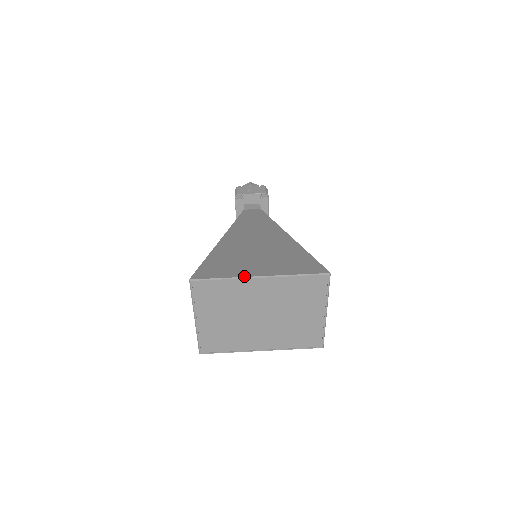
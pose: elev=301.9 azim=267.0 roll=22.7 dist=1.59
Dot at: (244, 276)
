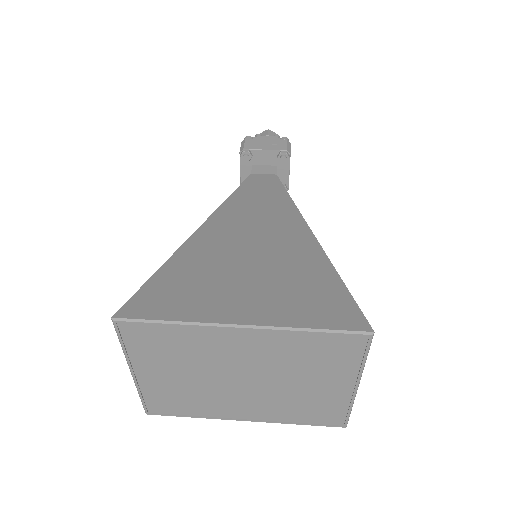
Dot at: (211, 321)
